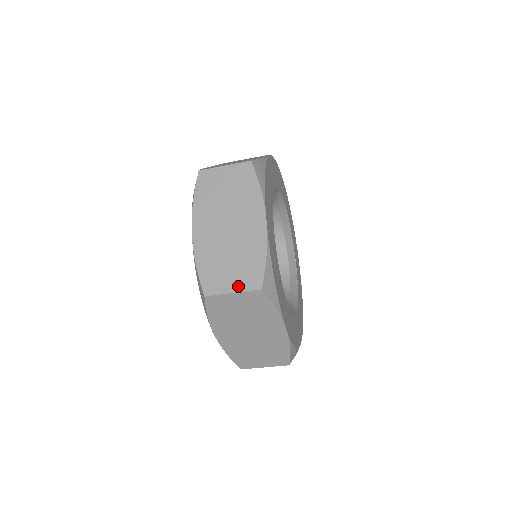
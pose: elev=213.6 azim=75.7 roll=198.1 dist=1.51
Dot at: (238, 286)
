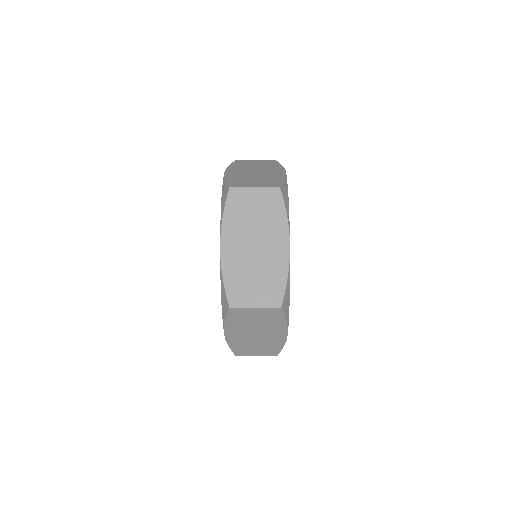
Dot at: (260, 185)
